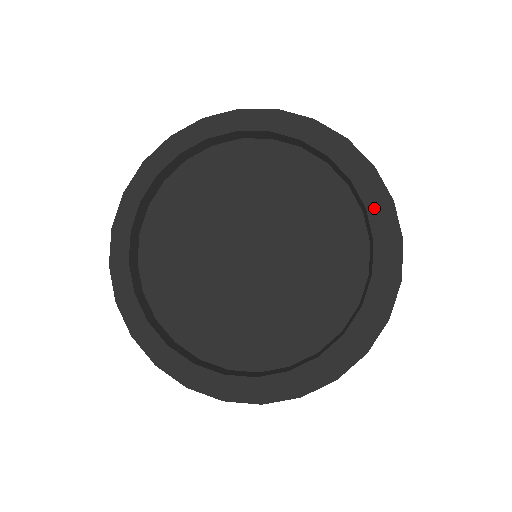
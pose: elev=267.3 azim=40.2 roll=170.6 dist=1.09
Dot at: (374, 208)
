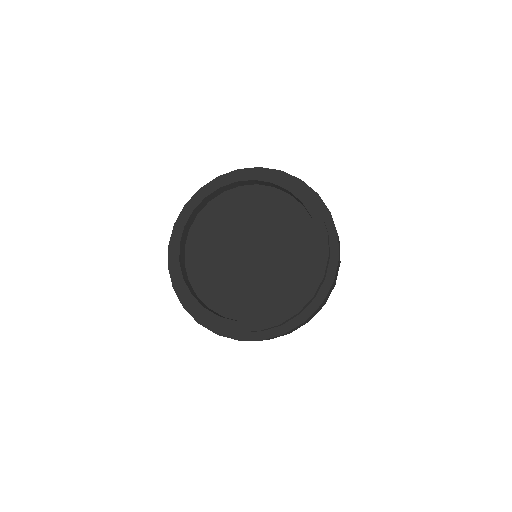
Dot at: (322, 236)
